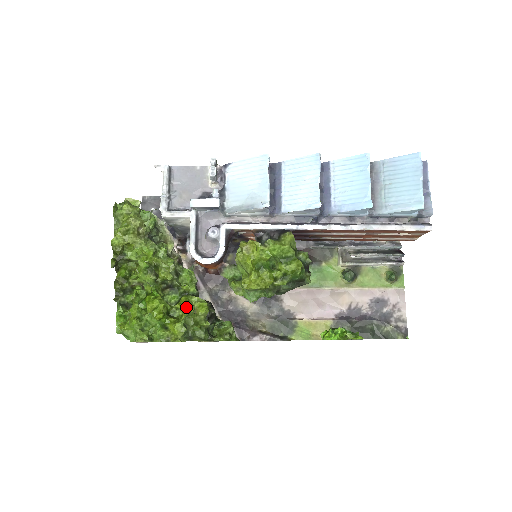
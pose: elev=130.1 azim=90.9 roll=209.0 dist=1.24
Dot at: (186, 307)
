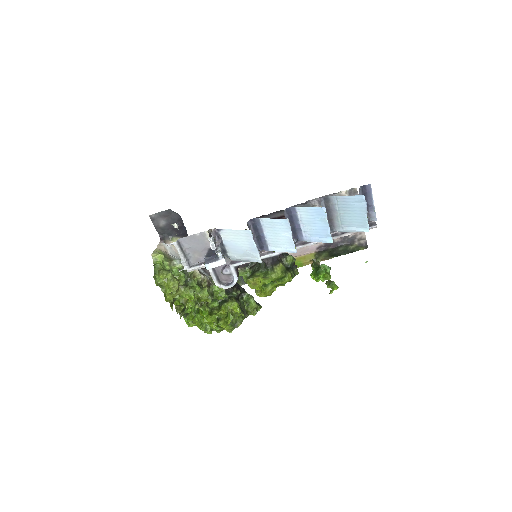
Dot at: (226, 312)
